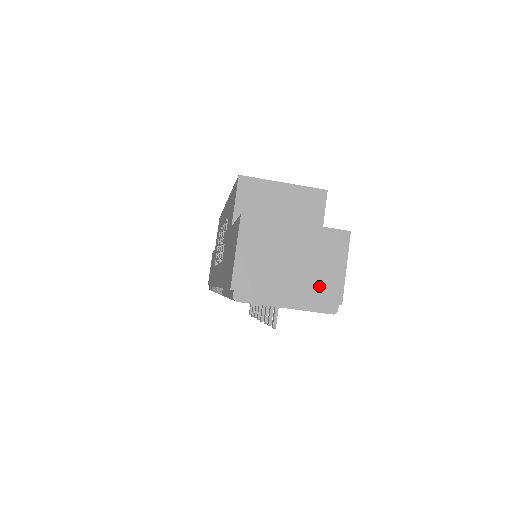
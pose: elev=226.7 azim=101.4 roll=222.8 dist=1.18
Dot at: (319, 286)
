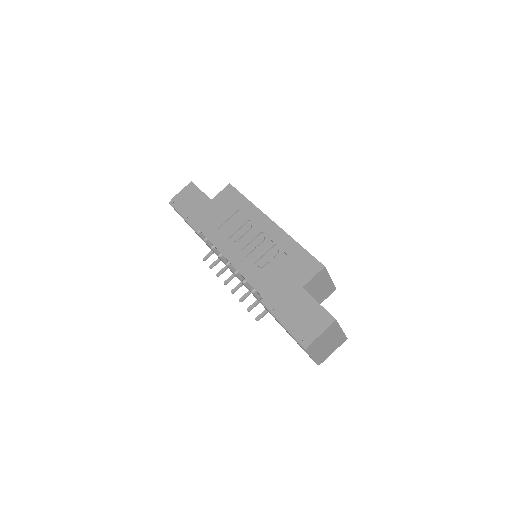
Dot at: (325, 354)
